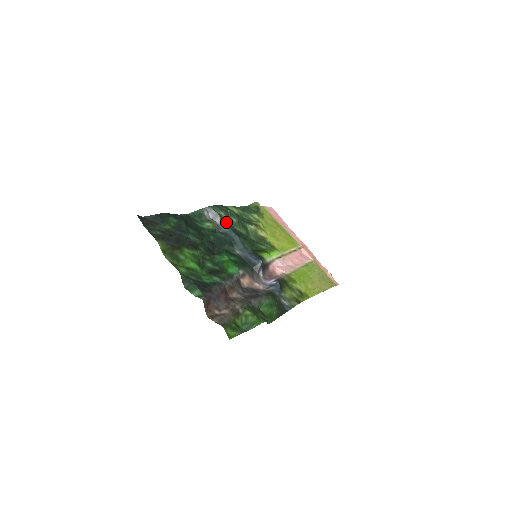
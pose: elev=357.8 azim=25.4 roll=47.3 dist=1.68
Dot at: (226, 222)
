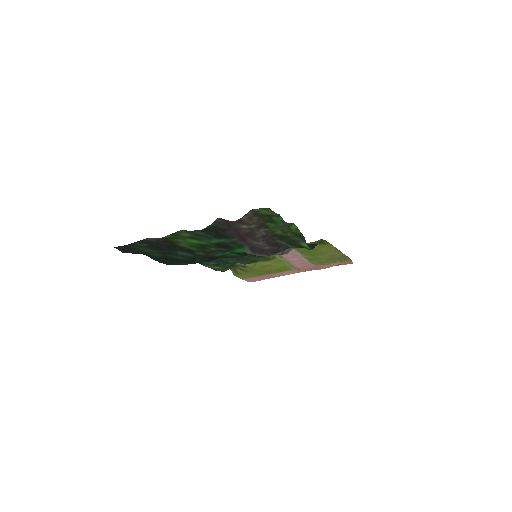
Dot at: occluded
